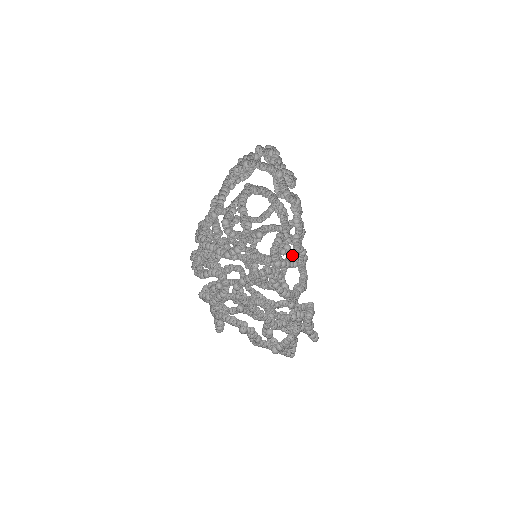
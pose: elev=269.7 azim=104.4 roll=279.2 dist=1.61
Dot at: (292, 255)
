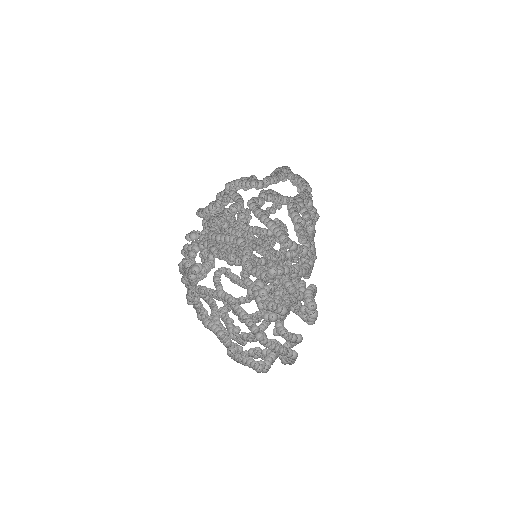
Dot at: occluded
